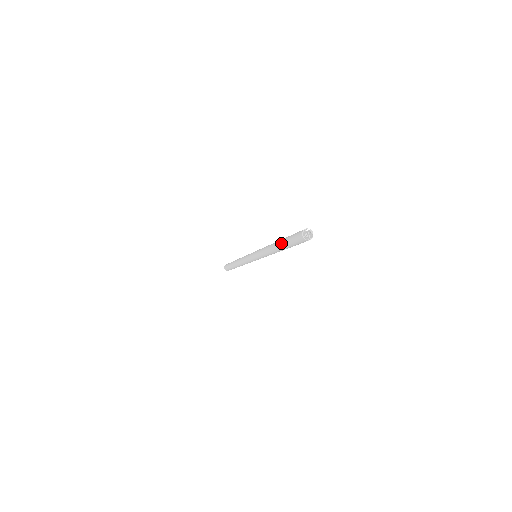
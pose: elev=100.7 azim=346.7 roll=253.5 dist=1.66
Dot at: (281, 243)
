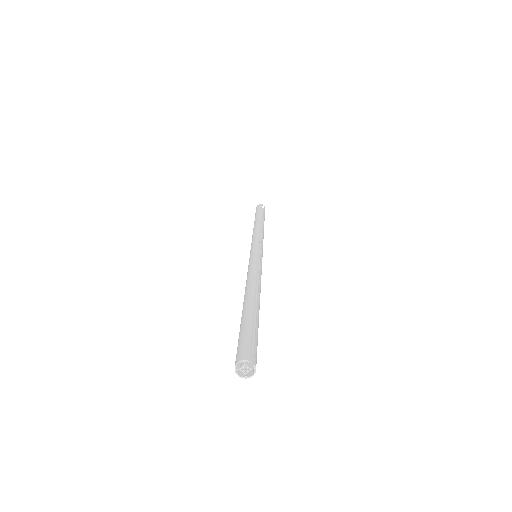
Dot at: (242, 314)
